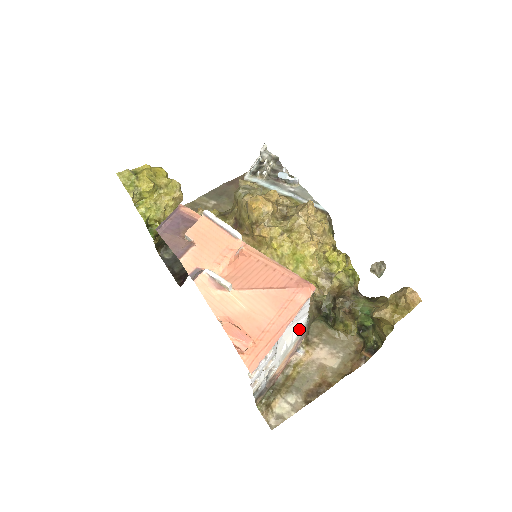
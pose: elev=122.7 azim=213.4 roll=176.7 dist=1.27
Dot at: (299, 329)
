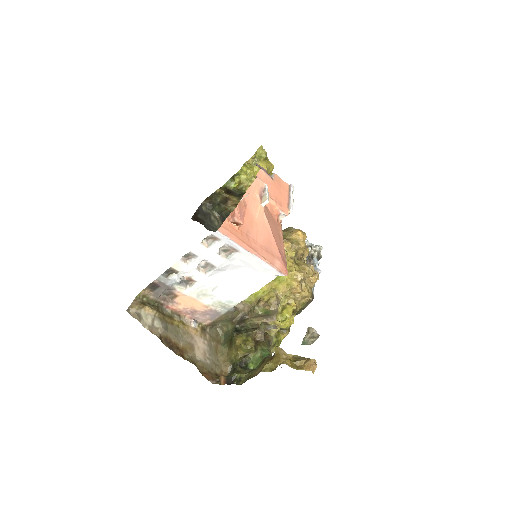
Dot at: (229, 298)
